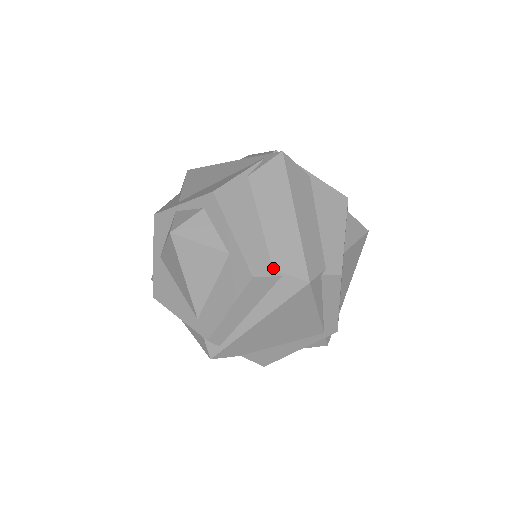
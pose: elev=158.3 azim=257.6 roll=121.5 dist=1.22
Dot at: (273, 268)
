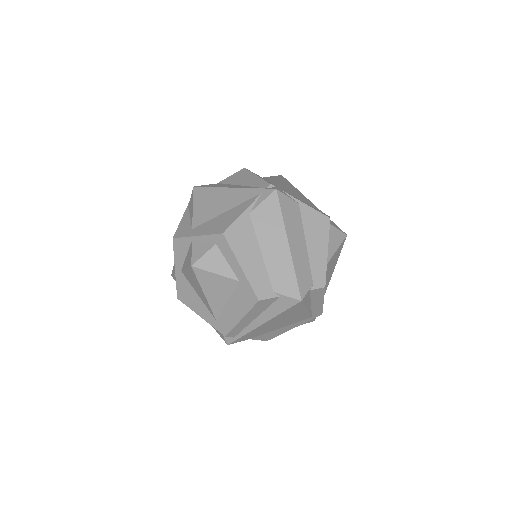
Dot at: (273, 291)
